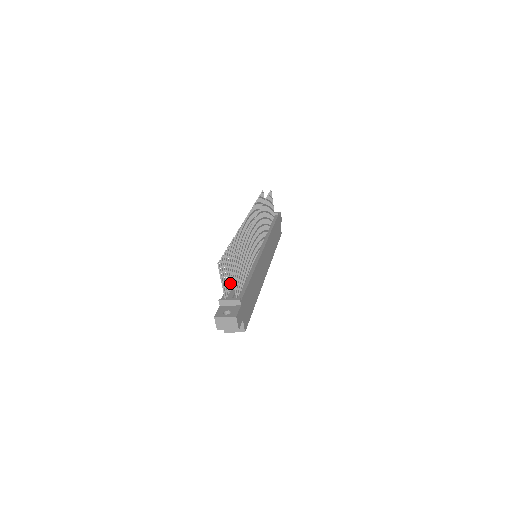
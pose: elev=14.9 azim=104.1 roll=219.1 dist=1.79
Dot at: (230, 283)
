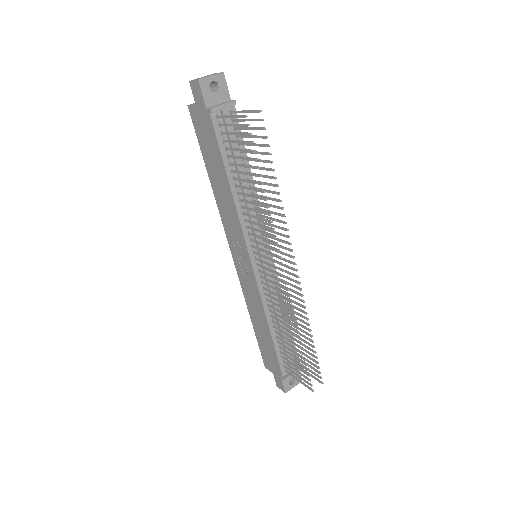
Dot at: (284, 355)
